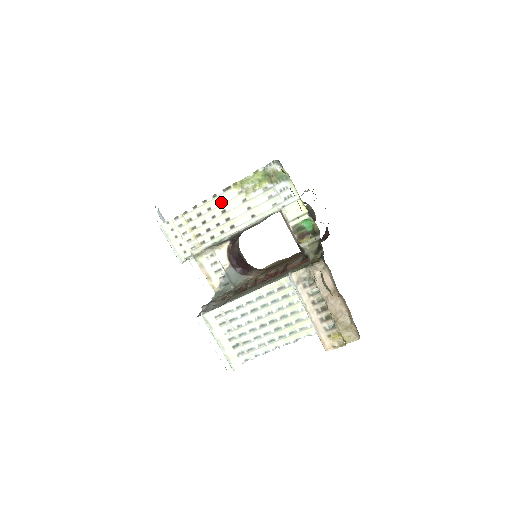
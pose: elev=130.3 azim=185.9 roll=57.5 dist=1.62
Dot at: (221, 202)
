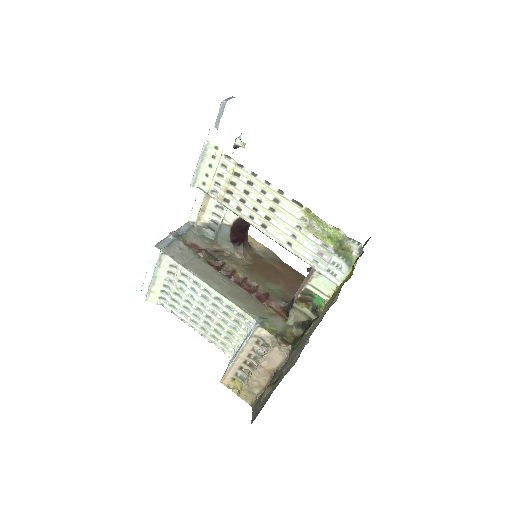
Dot at: (280, 202)
